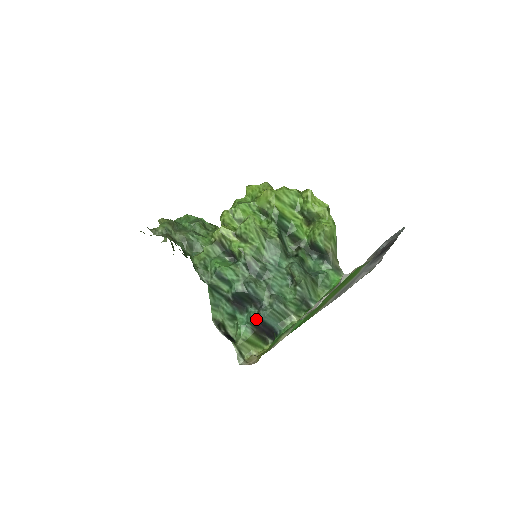
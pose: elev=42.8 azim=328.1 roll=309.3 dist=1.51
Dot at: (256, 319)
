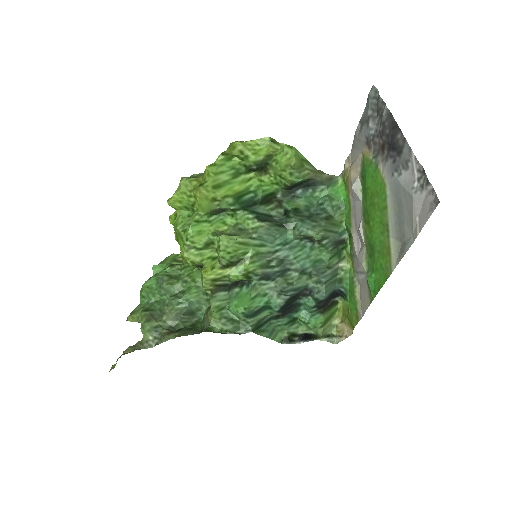
Dot at: (317, 304)
